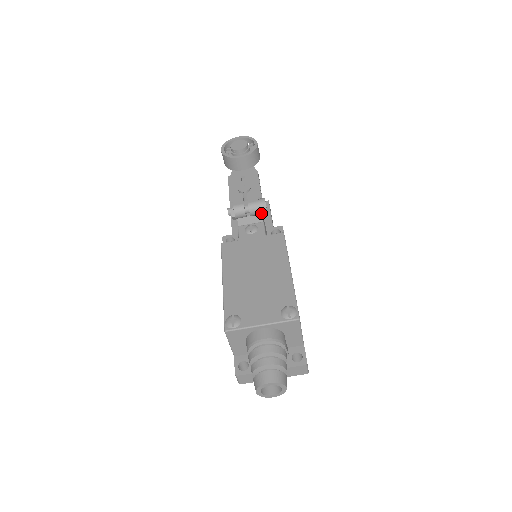
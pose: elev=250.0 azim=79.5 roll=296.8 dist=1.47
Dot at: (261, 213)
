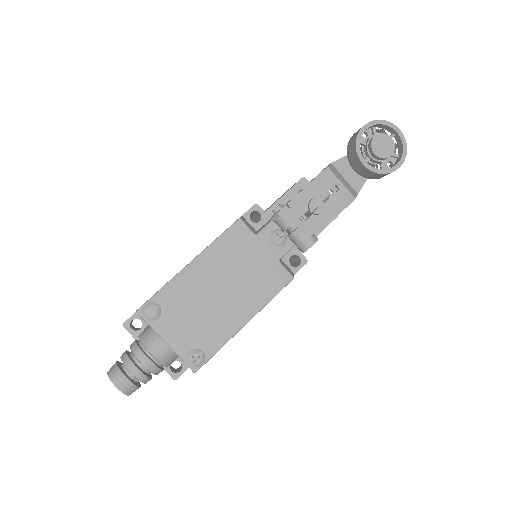
Dot at: (297, 246)
